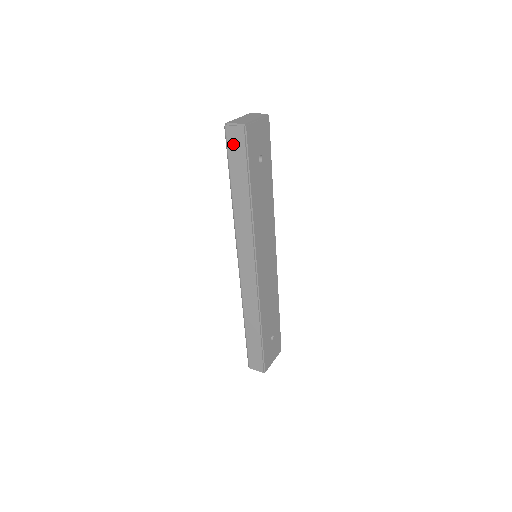
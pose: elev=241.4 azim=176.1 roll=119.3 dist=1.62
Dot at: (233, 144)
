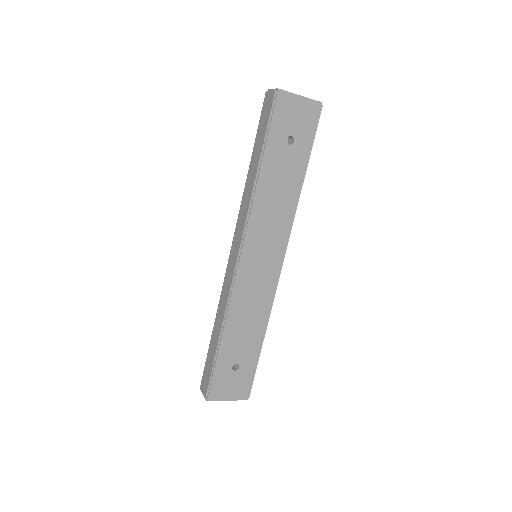
Dot at: (265, 110)
